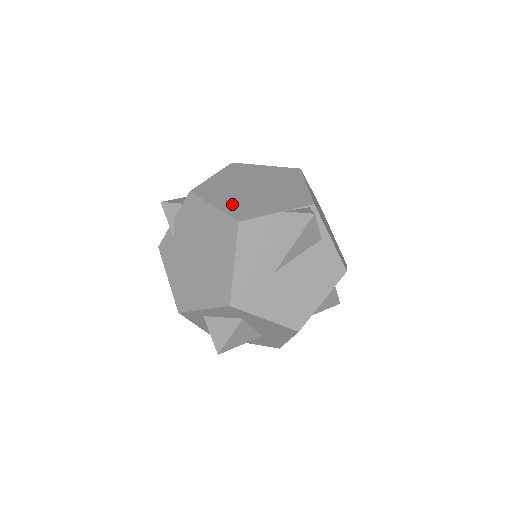
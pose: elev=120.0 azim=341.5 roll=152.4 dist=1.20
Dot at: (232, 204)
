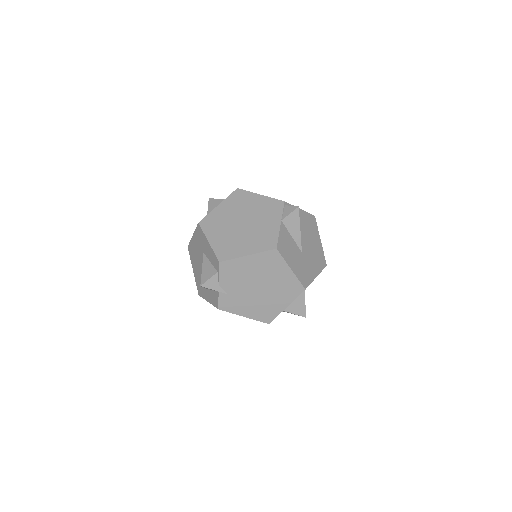
Dot at: (254, 244)
